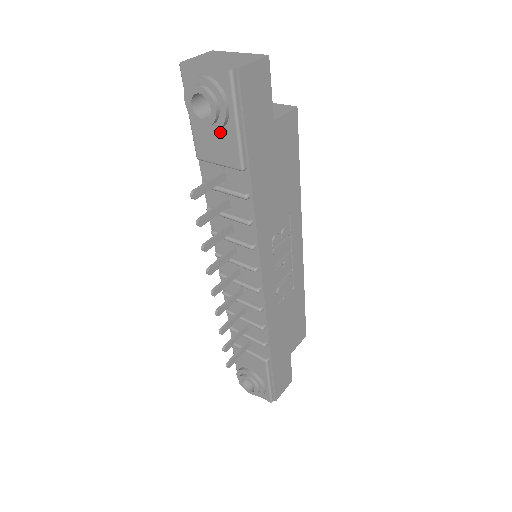
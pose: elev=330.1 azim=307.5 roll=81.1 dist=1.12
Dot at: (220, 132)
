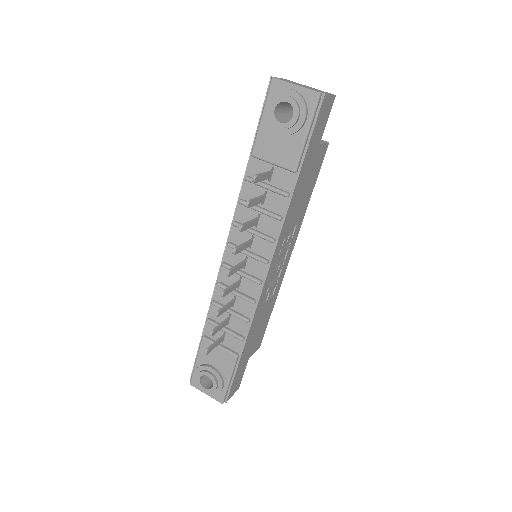
Dot at: (287, 137)
